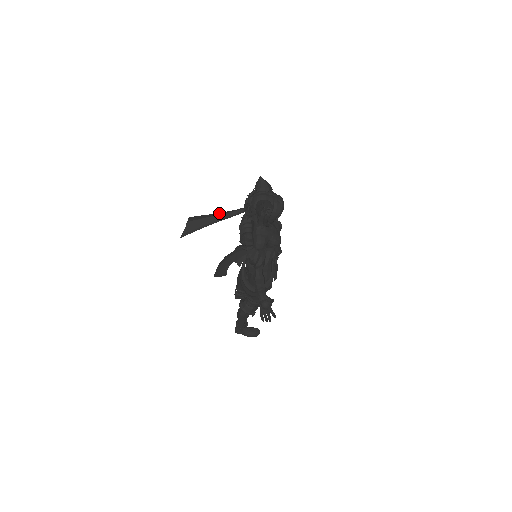
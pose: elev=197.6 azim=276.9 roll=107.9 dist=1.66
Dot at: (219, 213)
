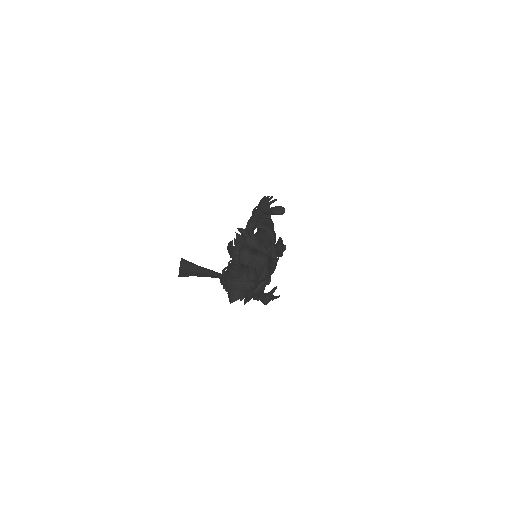
Dot at: (203, 270)
